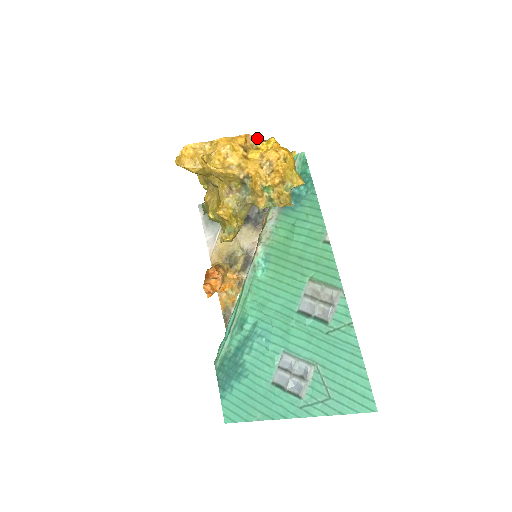
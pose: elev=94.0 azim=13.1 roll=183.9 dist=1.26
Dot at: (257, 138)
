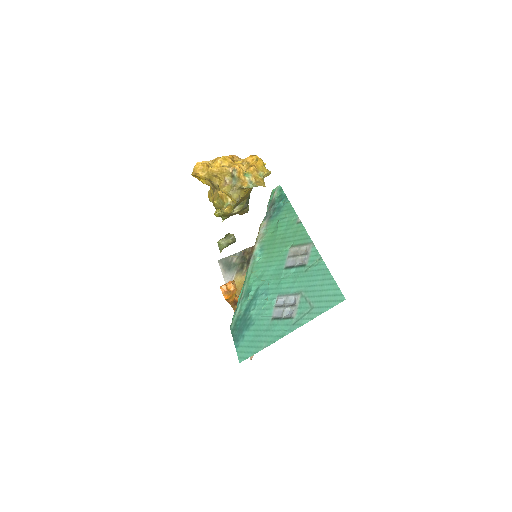
Dot at: (241, 159)
